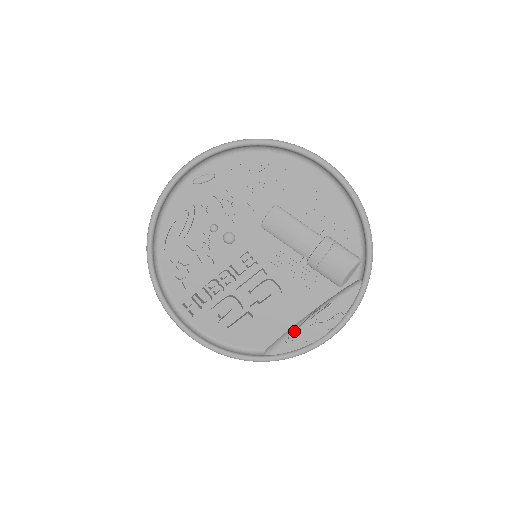
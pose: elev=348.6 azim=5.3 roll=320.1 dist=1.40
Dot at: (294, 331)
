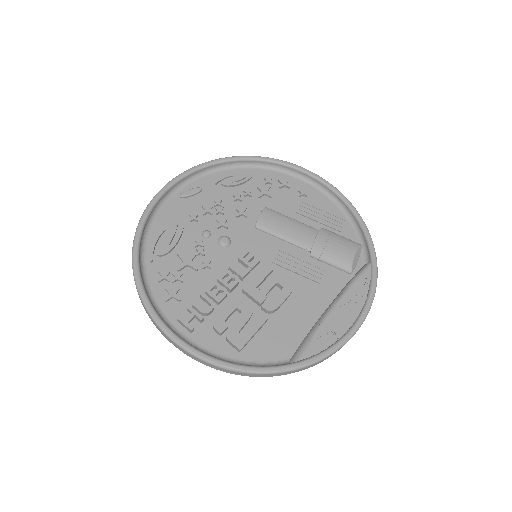
Dot at: (318, 326)
